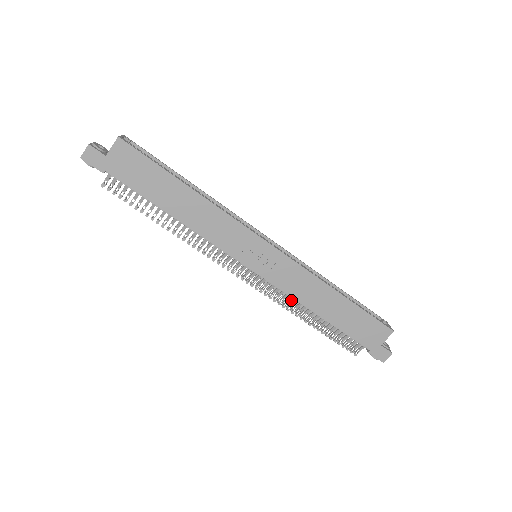
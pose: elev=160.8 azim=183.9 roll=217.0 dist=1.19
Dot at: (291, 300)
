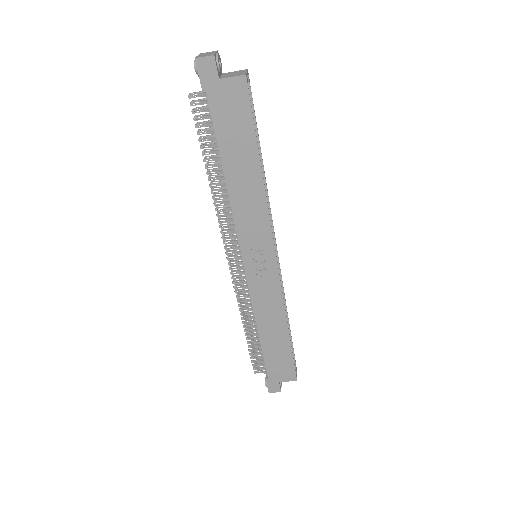
Dot at: occluded
